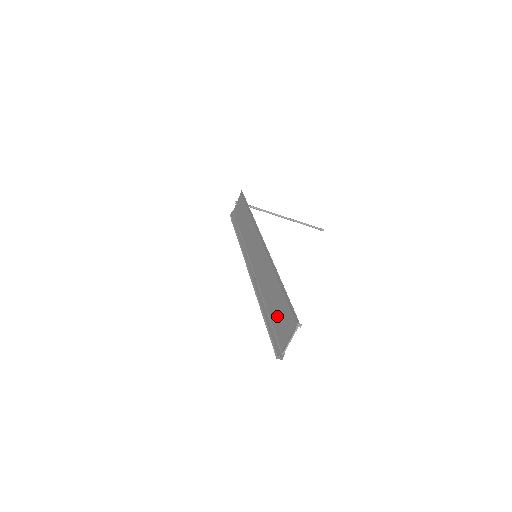
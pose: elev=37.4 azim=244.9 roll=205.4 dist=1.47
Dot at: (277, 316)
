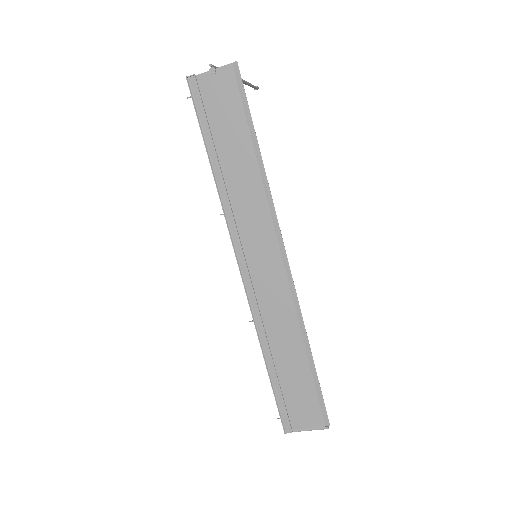
Dot at: (294, 391)
